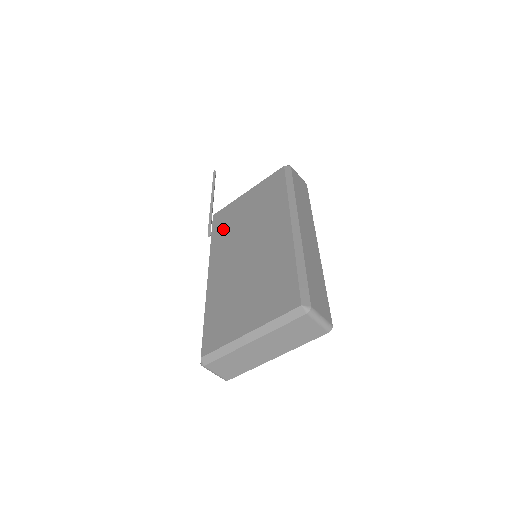
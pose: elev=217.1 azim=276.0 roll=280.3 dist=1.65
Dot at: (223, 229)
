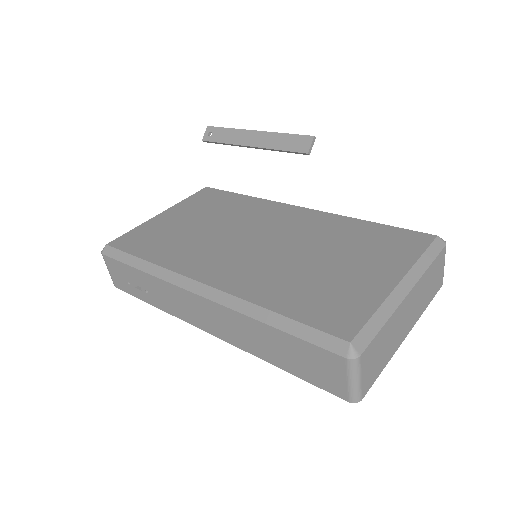
Dot at: (161, 244)
